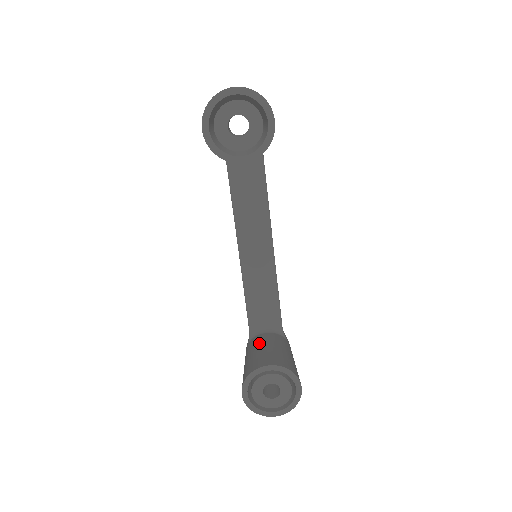
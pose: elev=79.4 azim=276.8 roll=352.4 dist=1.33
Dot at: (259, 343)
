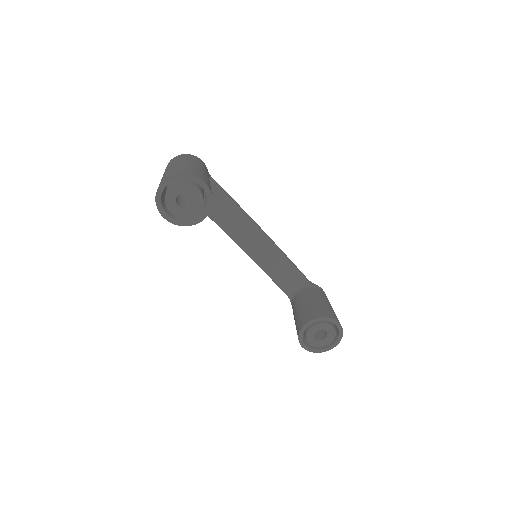
Dot at: (297, 304)
